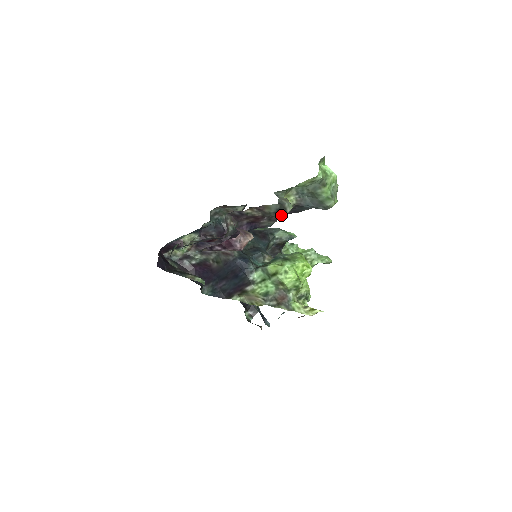
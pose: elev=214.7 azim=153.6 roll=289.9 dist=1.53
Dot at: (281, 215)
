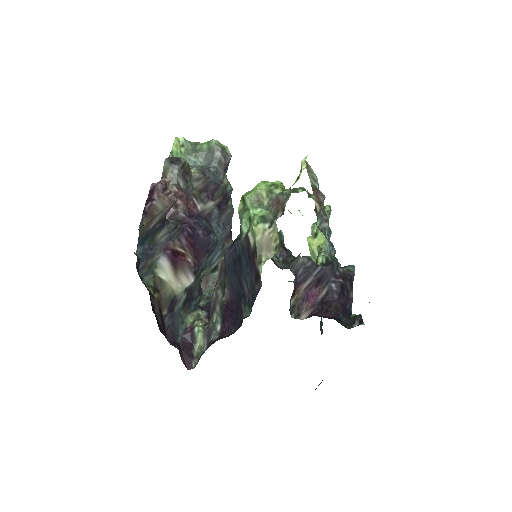
Dot at: (208, 193)
